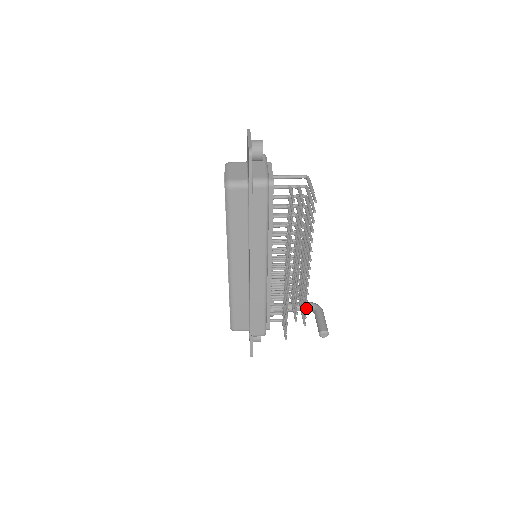
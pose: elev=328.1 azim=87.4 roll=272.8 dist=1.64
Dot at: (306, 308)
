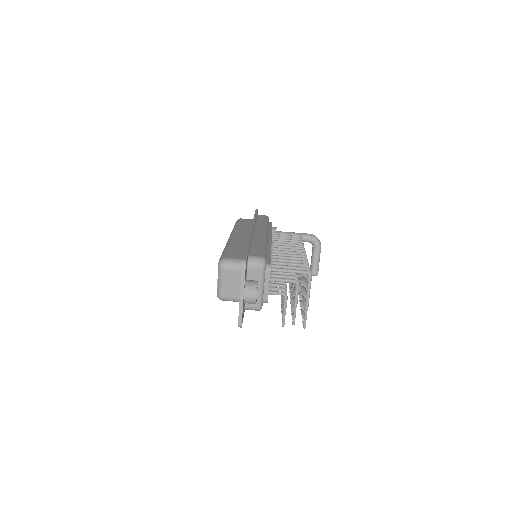
Dot at: occluded
